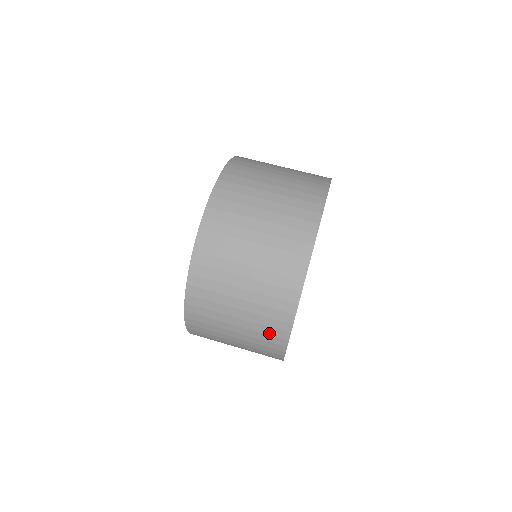
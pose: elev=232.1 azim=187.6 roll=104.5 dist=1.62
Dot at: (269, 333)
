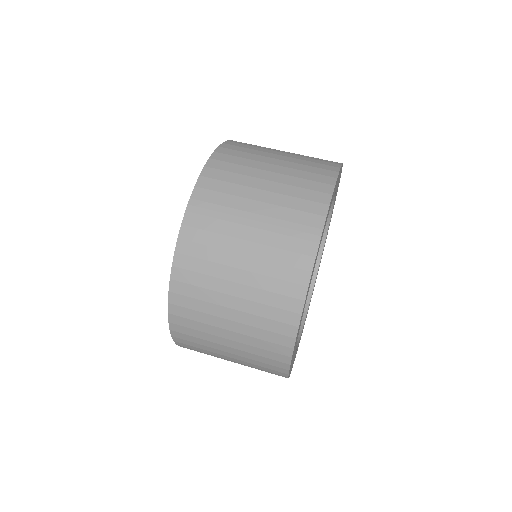
Dot at: occluded
